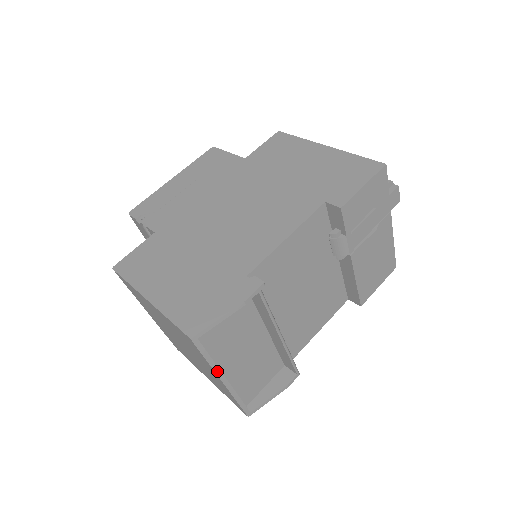
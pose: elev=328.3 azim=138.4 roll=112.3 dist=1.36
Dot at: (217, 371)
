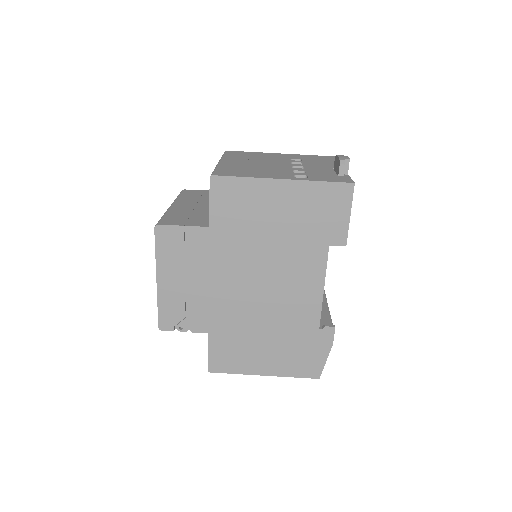
Dot at: occluded
